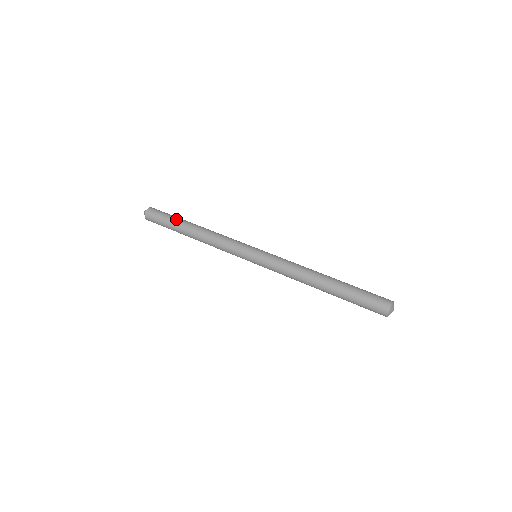
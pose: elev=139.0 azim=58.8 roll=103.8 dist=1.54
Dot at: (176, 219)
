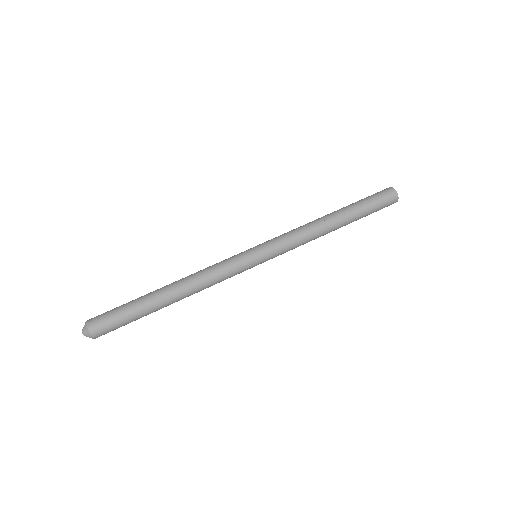
Dot at: (143, 313)
